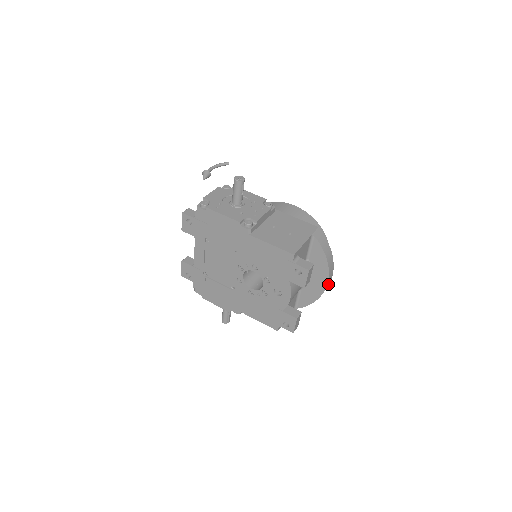
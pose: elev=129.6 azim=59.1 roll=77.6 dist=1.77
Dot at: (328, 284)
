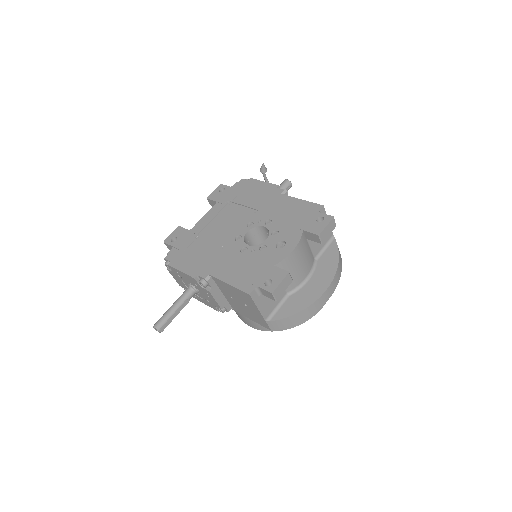
Dot at: (324, 299)
